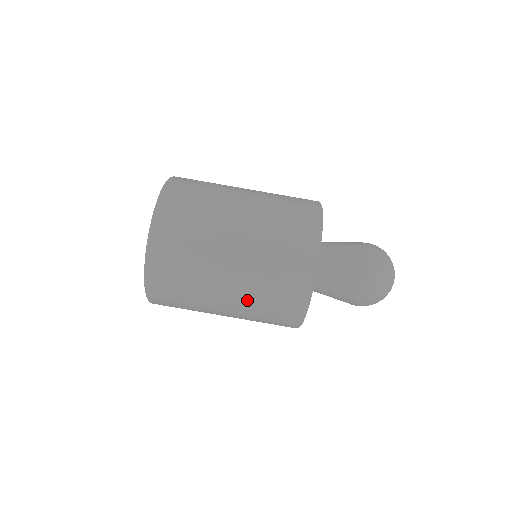
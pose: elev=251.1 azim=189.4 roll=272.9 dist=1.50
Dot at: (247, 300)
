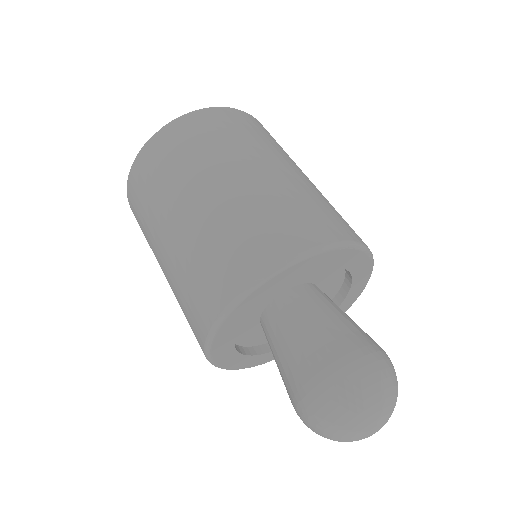
Dot at: occluded
